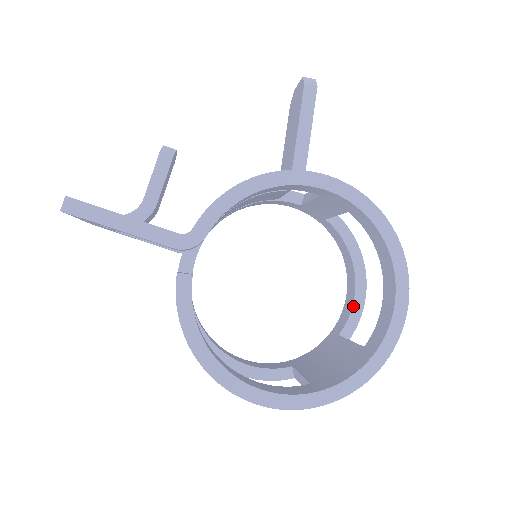
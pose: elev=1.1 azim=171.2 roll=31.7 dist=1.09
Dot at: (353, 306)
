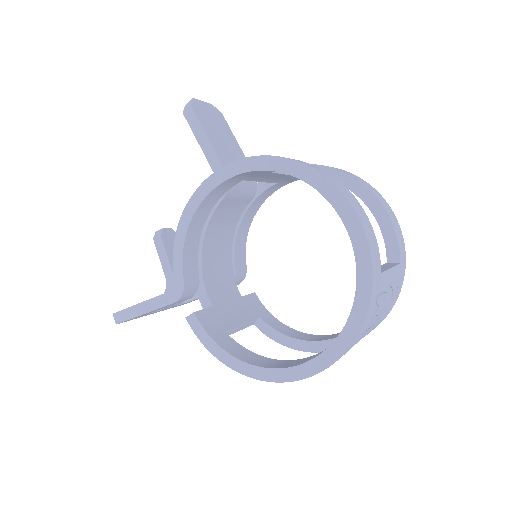
Dot at: (380, 228)
